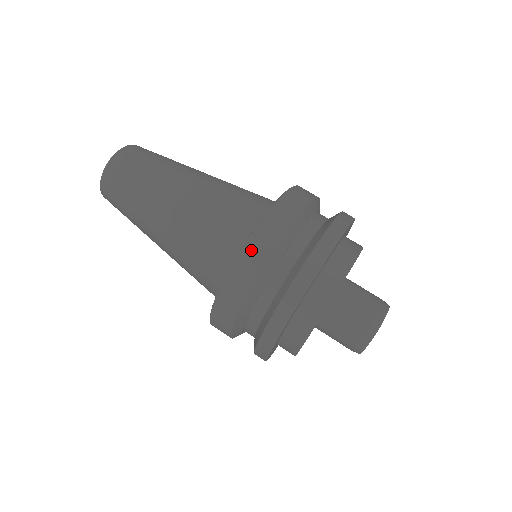
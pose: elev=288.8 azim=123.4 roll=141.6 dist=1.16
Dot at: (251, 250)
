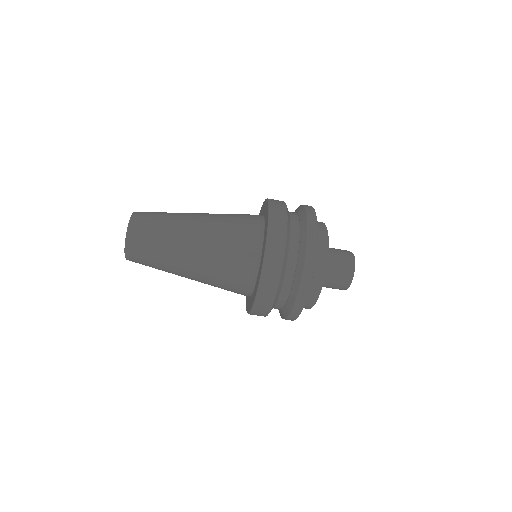
Dot at: (258, 309)
